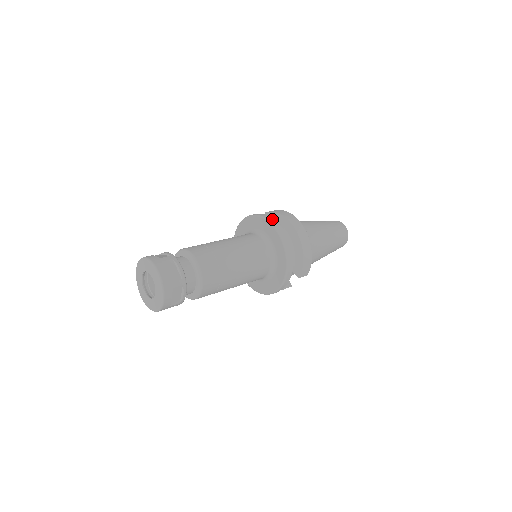
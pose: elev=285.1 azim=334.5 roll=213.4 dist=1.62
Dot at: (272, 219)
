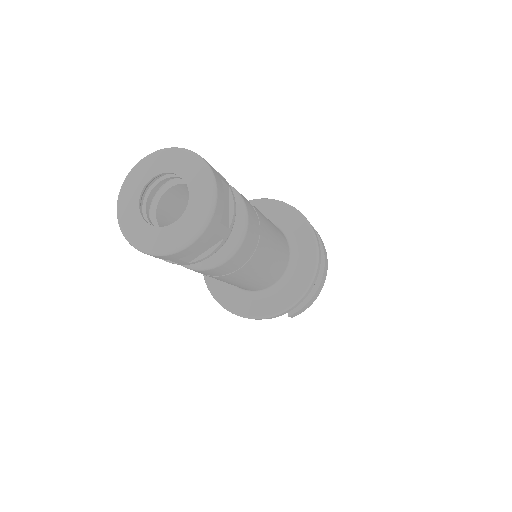
Dot at: occluded
